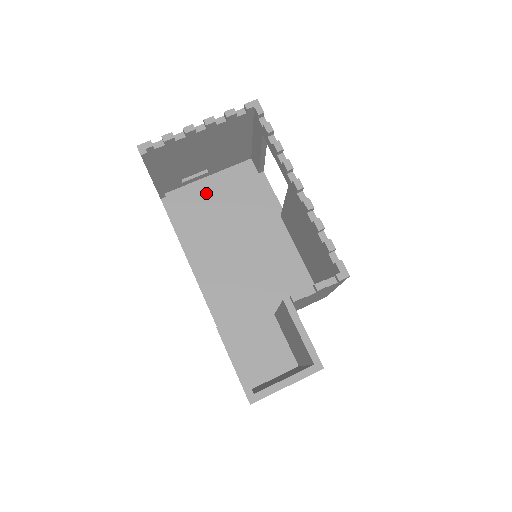
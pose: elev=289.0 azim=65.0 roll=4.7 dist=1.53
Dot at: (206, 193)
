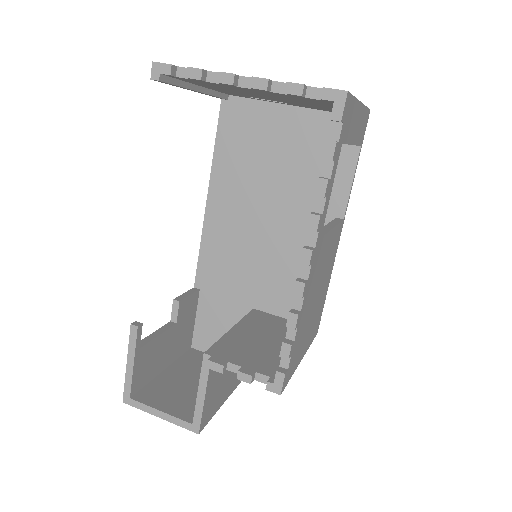
Dot at: (274, 127)
